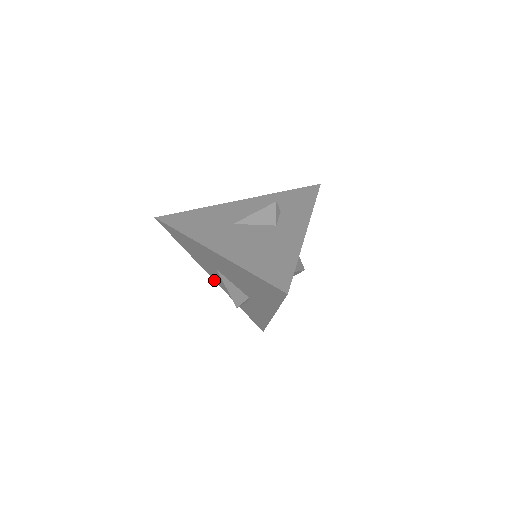
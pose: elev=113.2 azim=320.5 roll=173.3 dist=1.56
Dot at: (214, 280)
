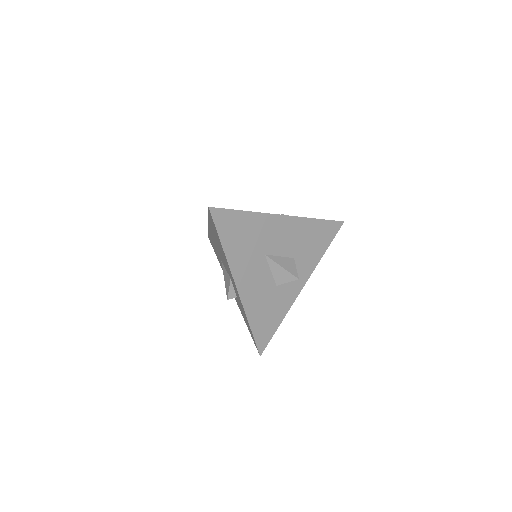
Dot at: occluded
